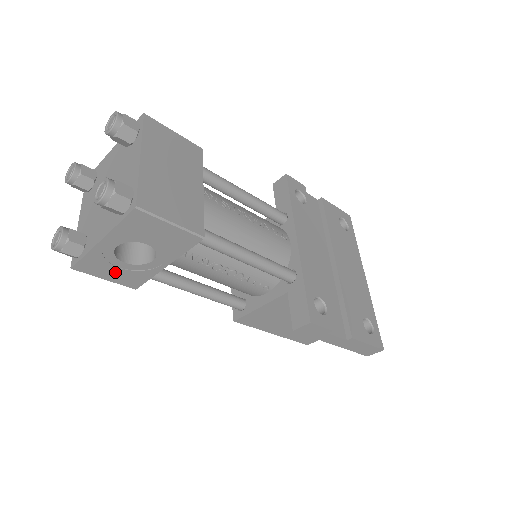
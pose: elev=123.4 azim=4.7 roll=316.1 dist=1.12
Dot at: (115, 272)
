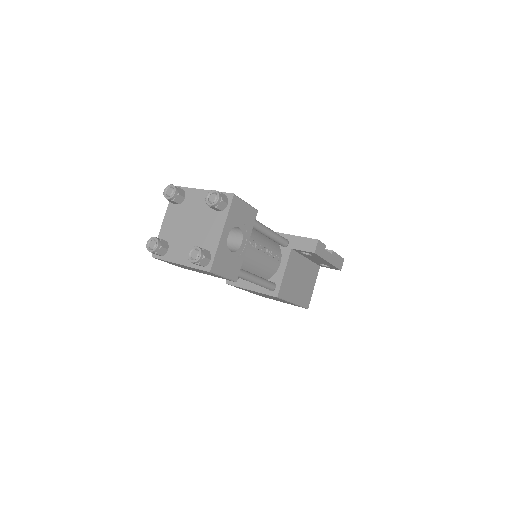
Dot at: (228, 265)
